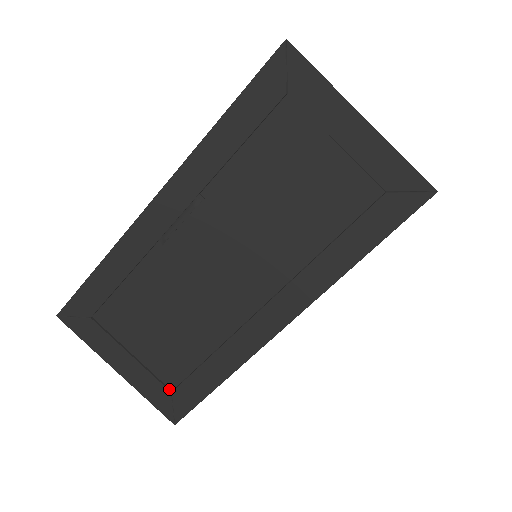
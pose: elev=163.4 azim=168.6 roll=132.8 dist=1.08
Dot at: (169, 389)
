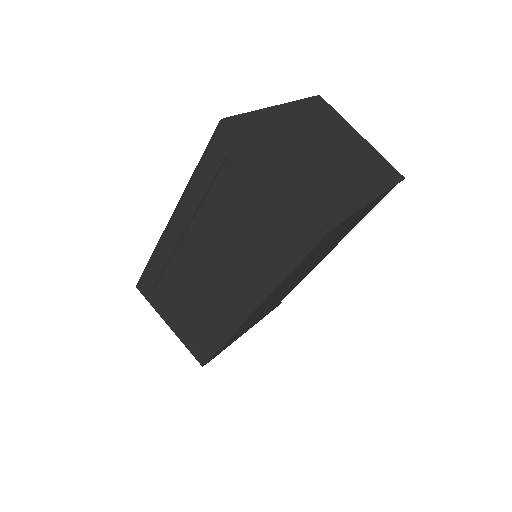
Dot at: (197, 343)
